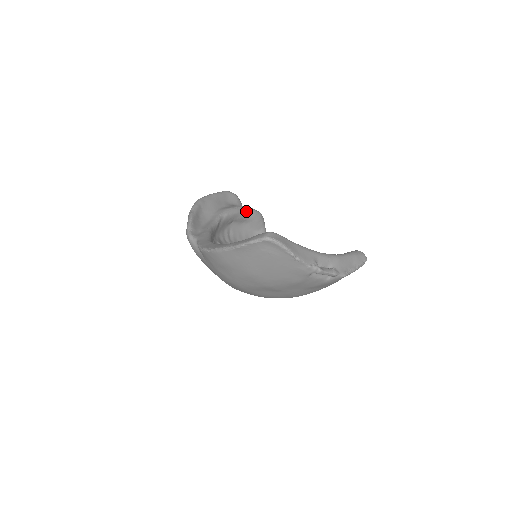
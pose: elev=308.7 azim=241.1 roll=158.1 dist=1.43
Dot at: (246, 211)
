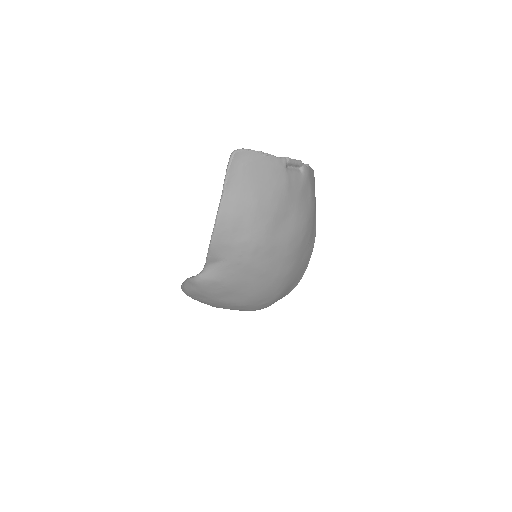
Dot at: occluded
